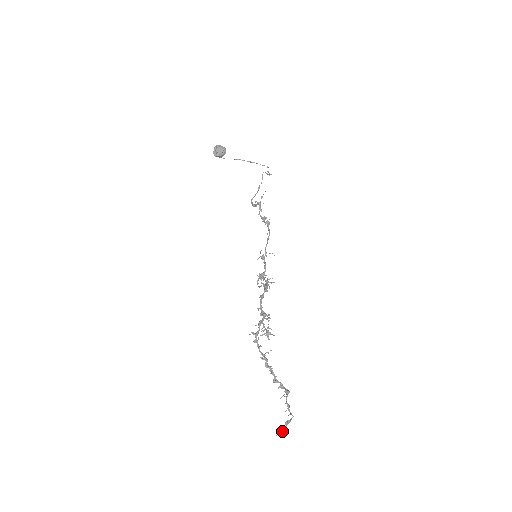
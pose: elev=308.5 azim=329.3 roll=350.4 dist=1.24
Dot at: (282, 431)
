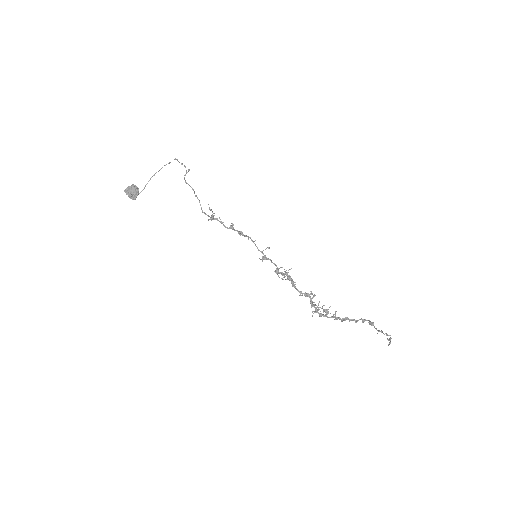
Dot at: occluded
